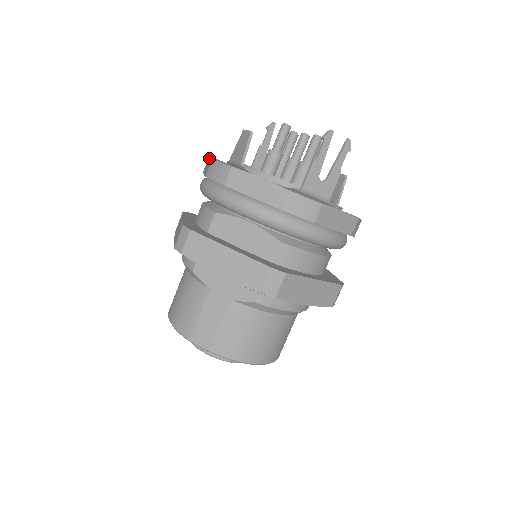
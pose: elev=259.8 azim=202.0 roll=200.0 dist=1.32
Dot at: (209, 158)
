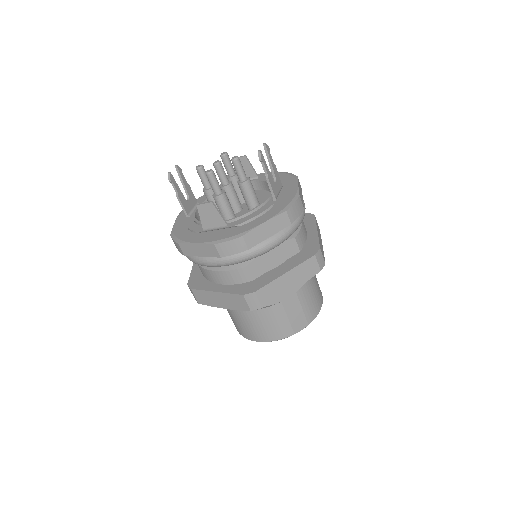
Dot at: (189, 244)
